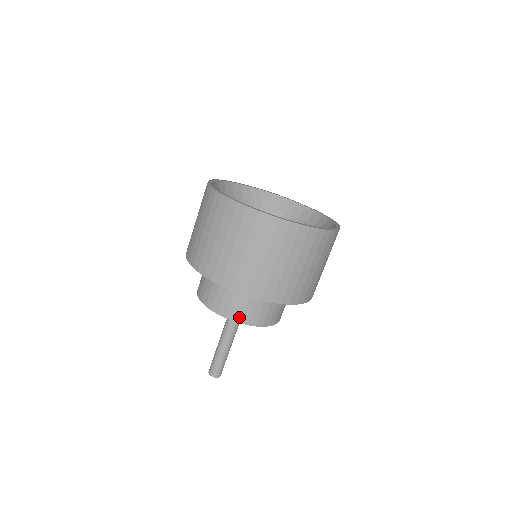
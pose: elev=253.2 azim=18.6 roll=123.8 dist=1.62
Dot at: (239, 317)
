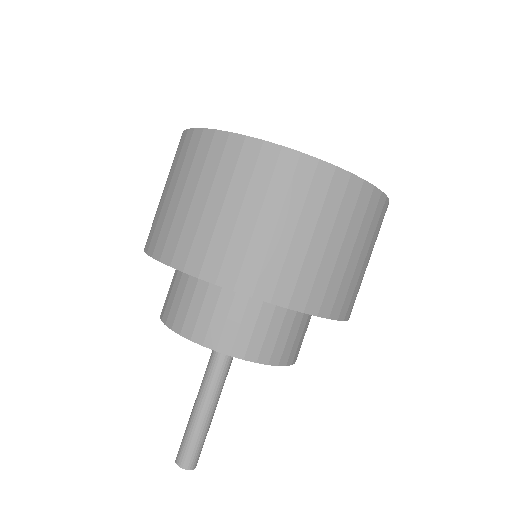
Dot at: (241, 348)
